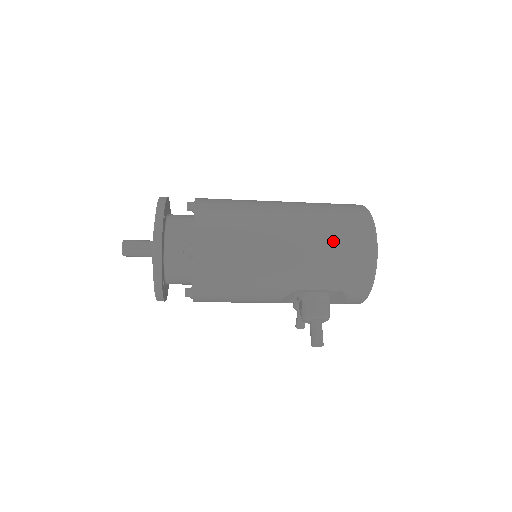
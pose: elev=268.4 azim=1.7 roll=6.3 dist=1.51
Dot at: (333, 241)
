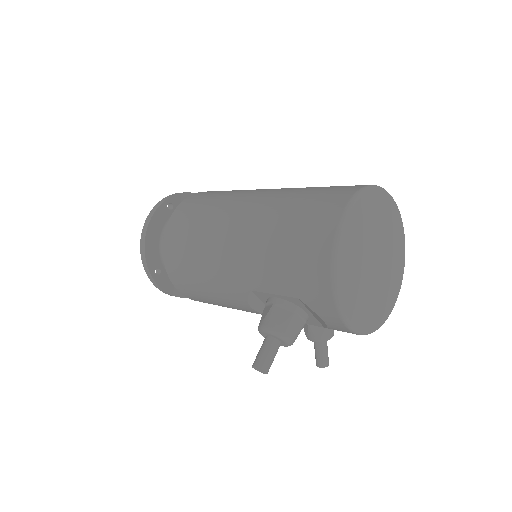
Dot at: (285, 225)
